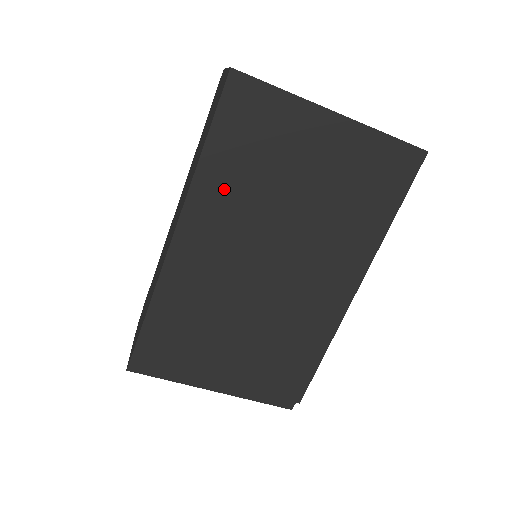
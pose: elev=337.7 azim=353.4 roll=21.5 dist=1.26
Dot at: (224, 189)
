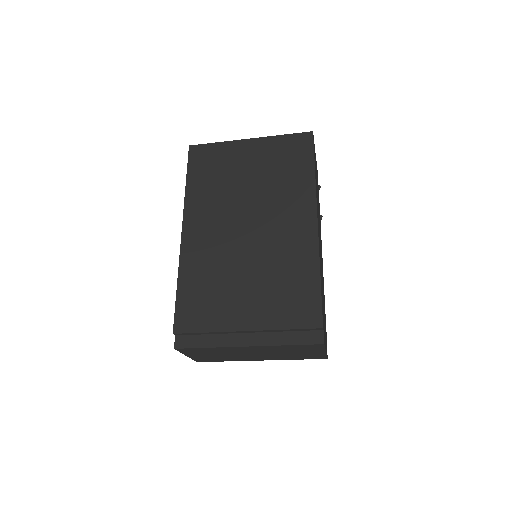
Dot at: (203, 197)
